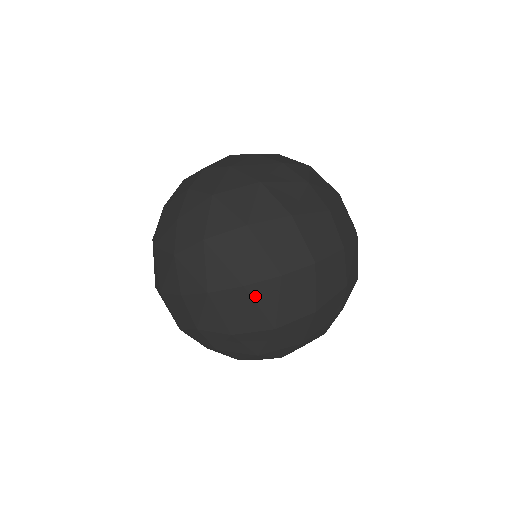
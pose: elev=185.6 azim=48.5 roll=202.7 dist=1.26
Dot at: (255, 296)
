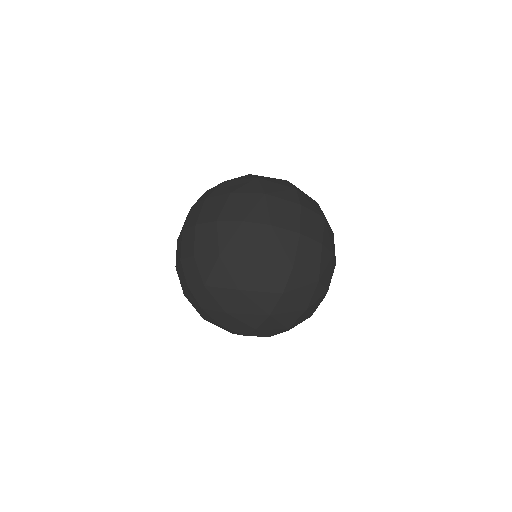
Dot at: (280, 312)
